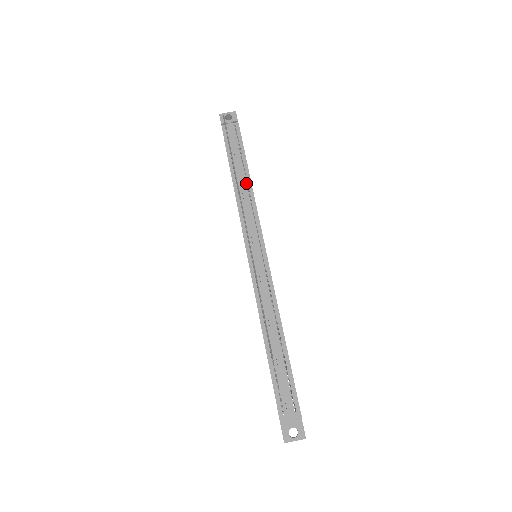
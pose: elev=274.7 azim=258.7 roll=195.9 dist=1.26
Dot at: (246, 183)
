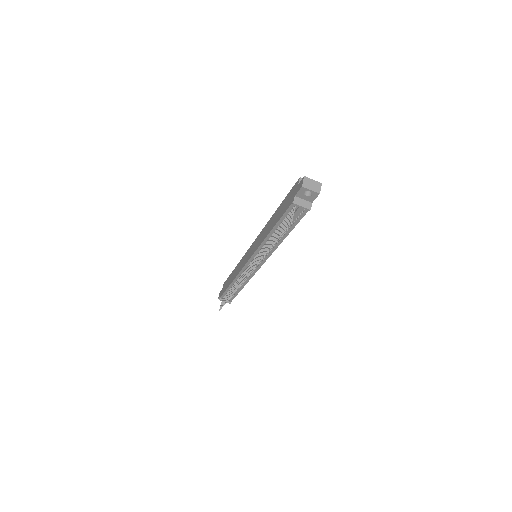
Dot at: (278, 240)
